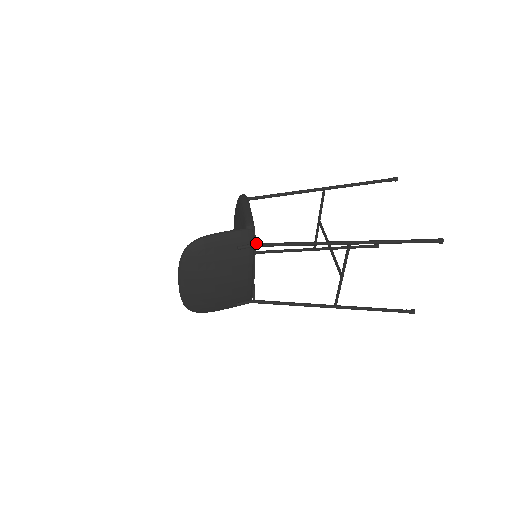
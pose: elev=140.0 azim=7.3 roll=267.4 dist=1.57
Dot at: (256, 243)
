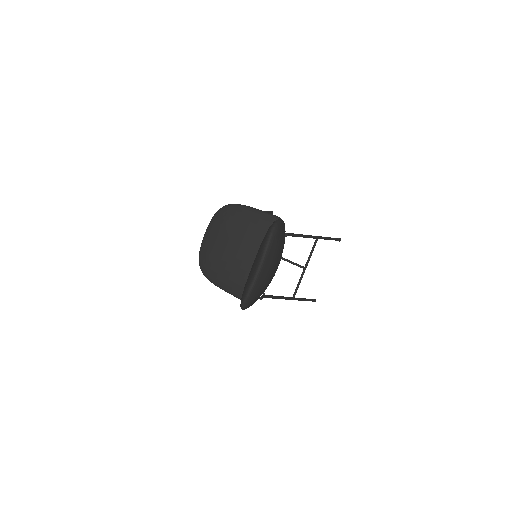
Dot at: (289, 233)
